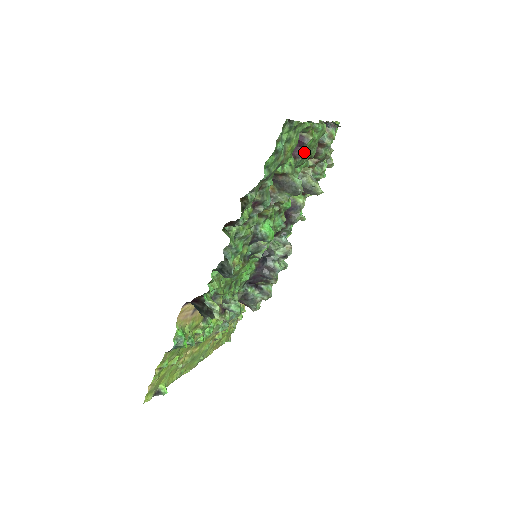
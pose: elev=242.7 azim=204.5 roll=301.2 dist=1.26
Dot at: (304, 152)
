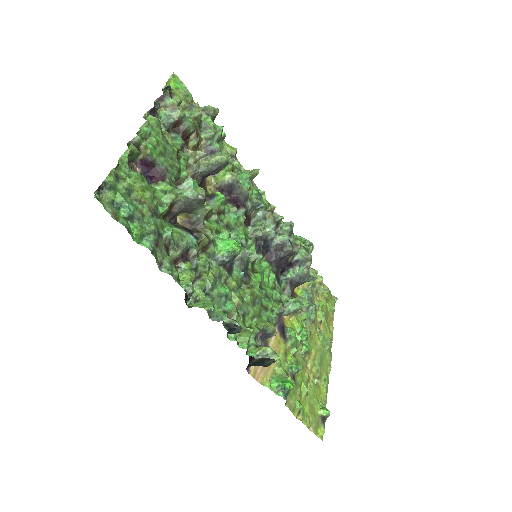
Dot at: (162, 166)
